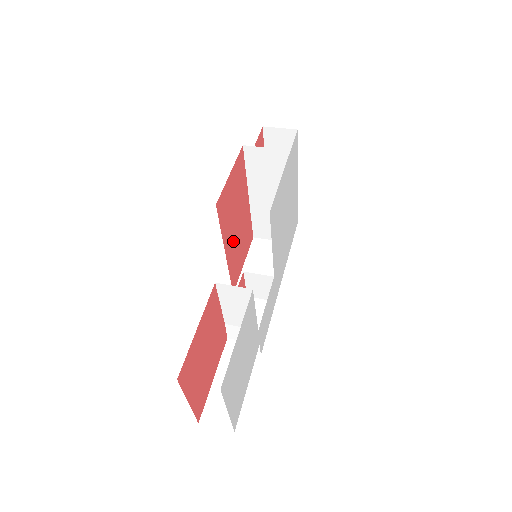
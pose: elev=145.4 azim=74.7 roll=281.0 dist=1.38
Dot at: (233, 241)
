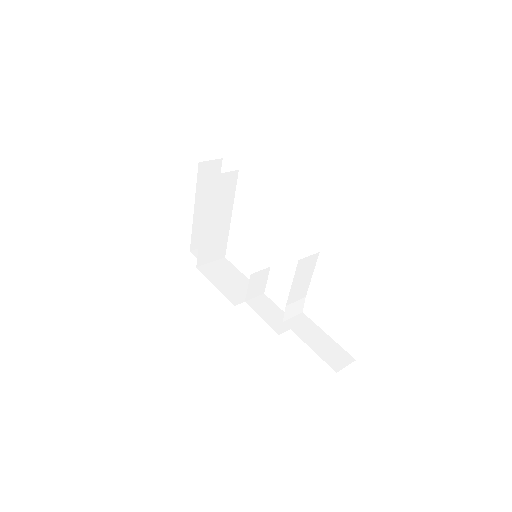
Dot at: occluded
